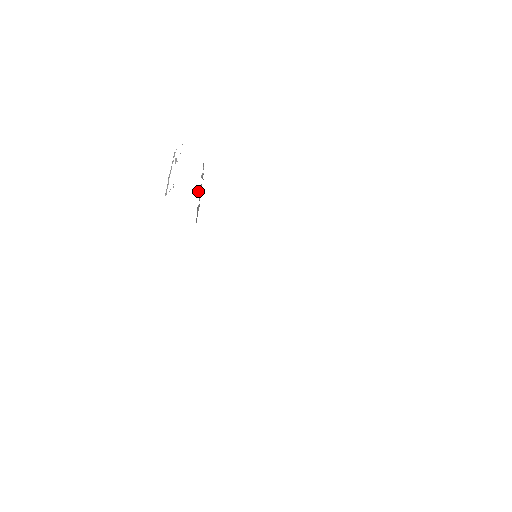
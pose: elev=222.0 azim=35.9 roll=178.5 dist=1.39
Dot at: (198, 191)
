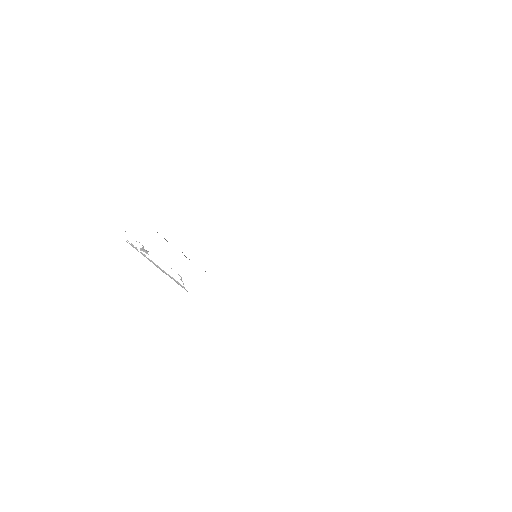
Dot at: (185, 256)
